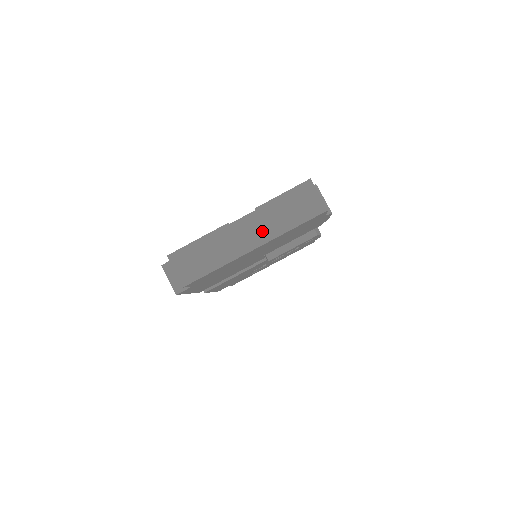
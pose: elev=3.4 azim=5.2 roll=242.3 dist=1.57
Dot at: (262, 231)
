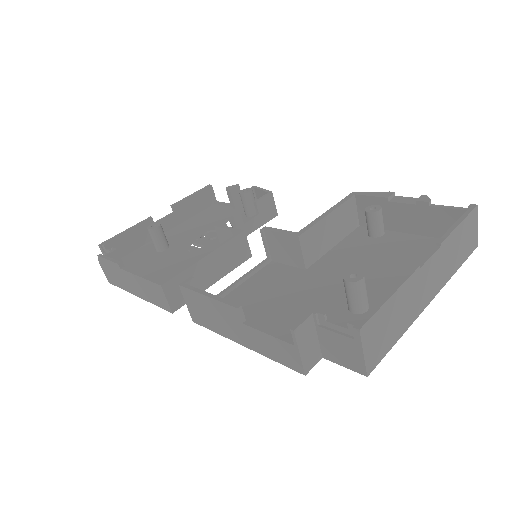
Dot at: (440, 276)
